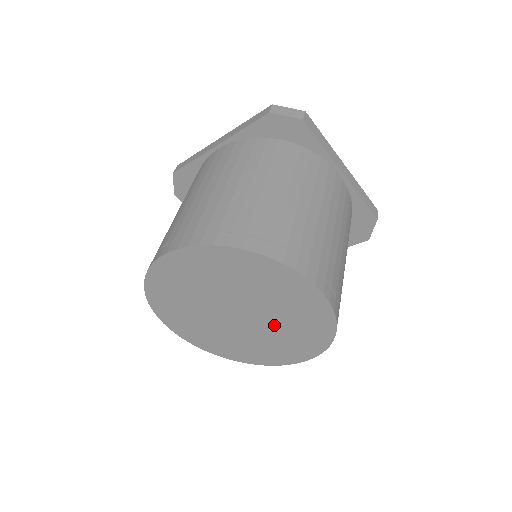
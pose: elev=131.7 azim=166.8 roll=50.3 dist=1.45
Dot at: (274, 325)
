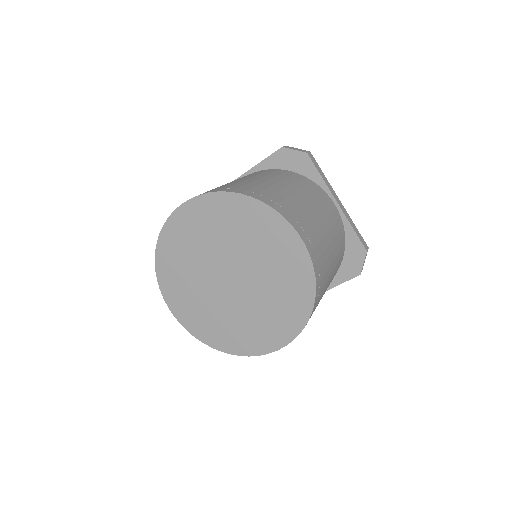
Dot at: (261, 291)
